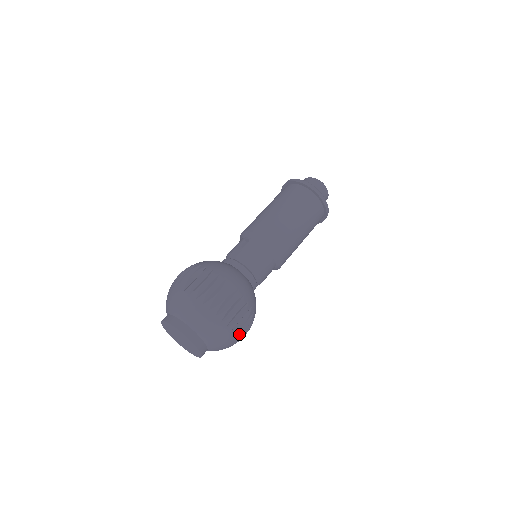
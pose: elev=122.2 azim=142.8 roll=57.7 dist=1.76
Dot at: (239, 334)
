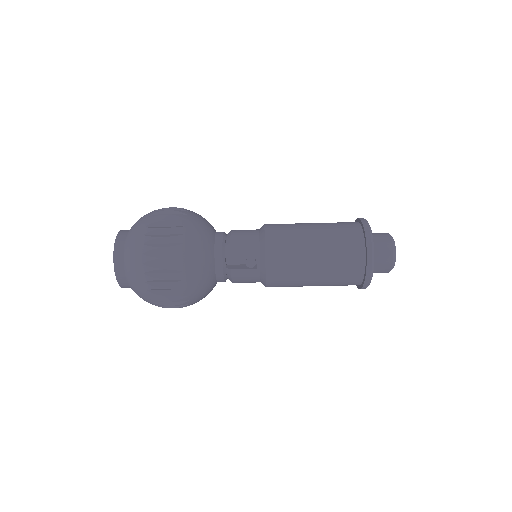
Dot at: occluded
